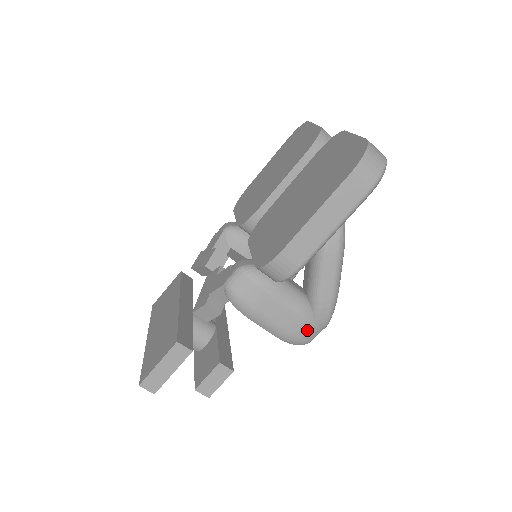
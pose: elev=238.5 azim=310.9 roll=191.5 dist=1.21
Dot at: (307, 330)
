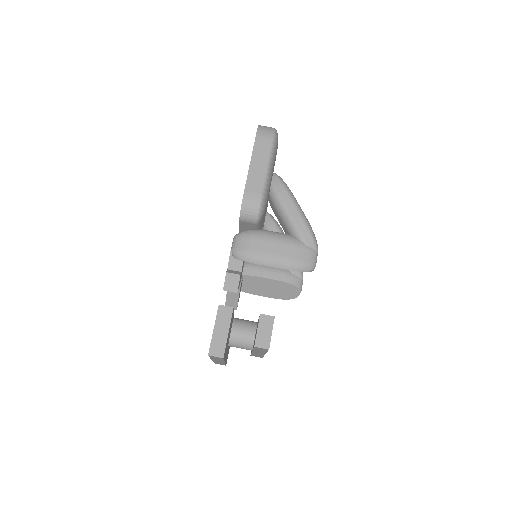
Dot at: (303, 253)
